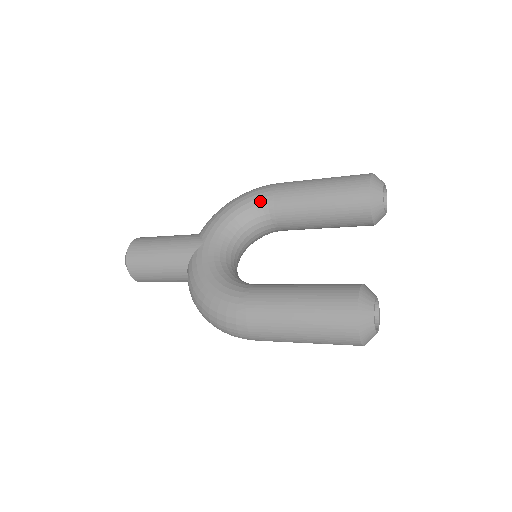
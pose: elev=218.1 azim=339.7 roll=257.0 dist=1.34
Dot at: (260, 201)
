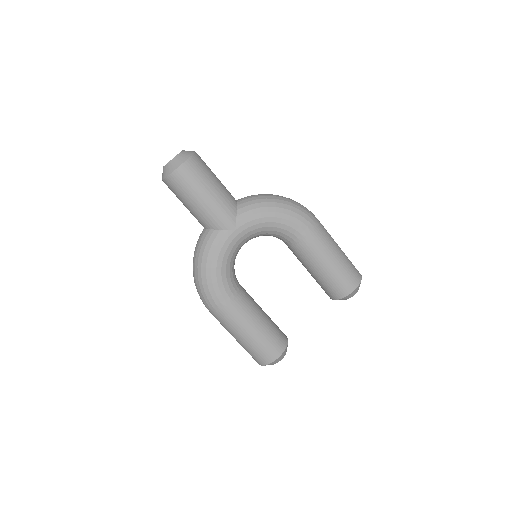
Dot at: (294, 232)
